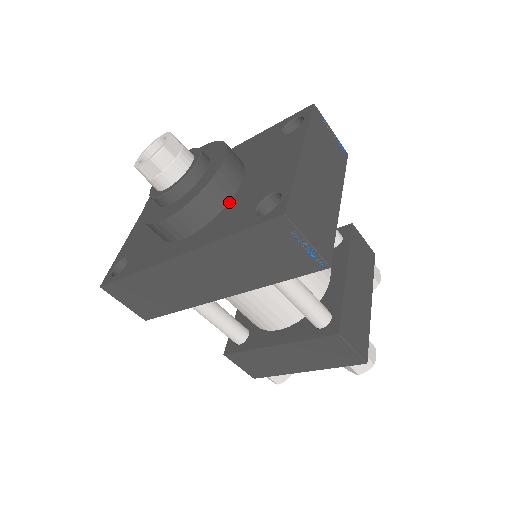
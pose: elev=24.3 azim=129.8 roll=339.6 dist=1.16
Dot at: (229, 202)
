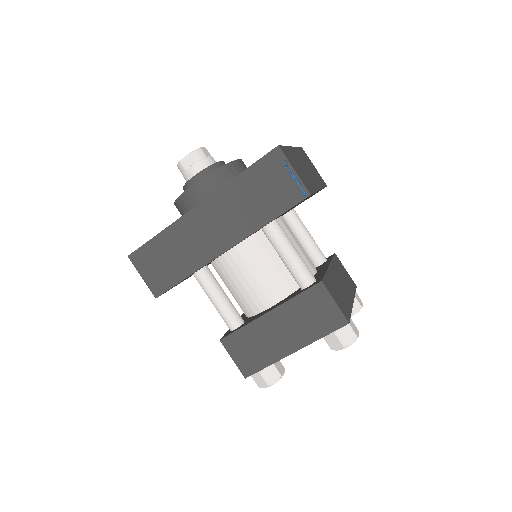
Dot at: occluded
